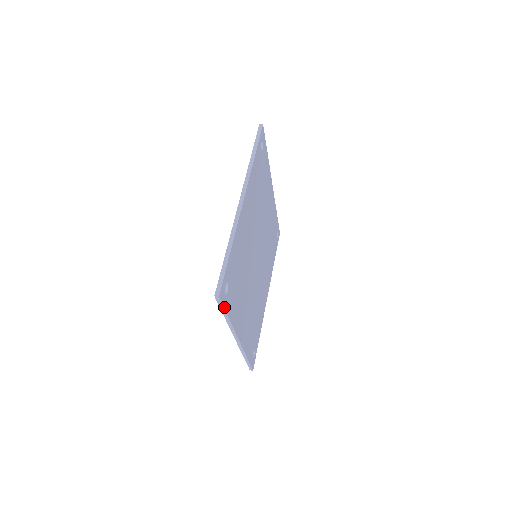
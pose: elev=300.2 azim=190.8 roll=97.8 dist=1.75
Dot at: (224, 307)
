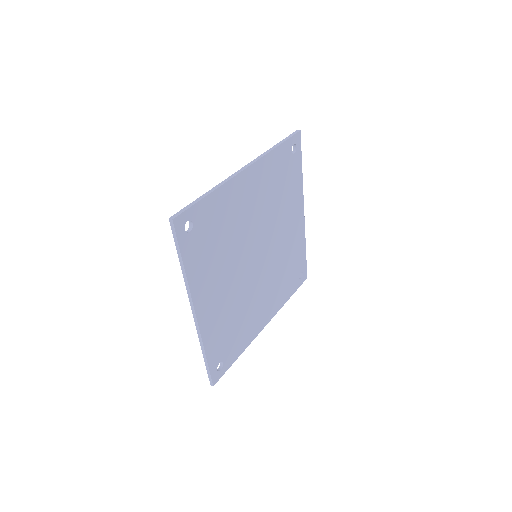
Dot at: (179, 243)
